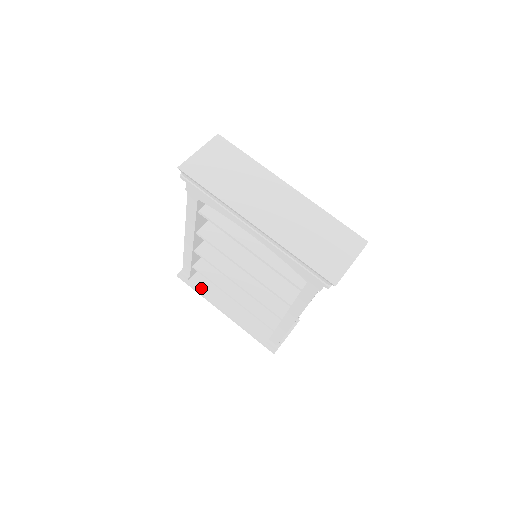
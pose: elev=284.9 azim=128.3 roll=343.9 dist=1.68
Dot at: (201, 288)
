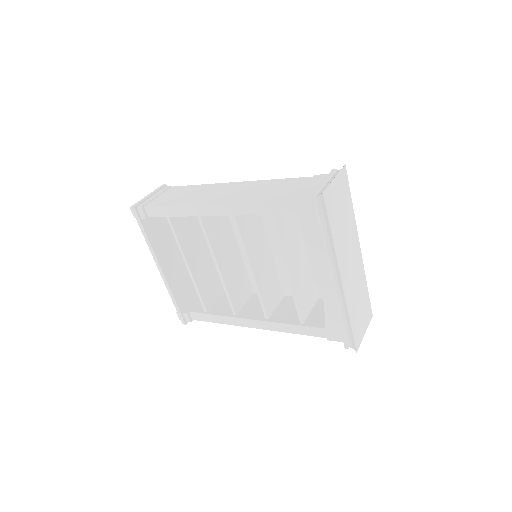
Dot at: (151, 233)
